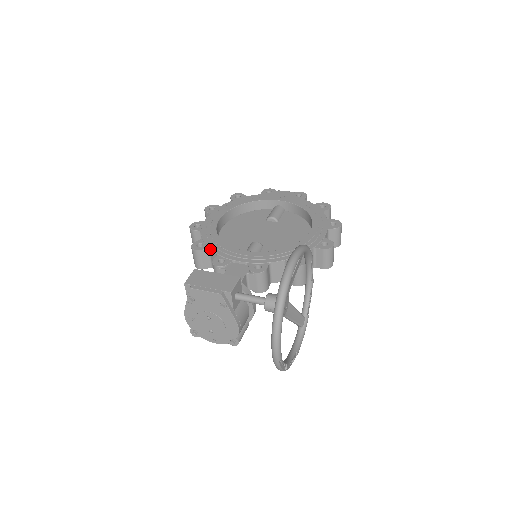
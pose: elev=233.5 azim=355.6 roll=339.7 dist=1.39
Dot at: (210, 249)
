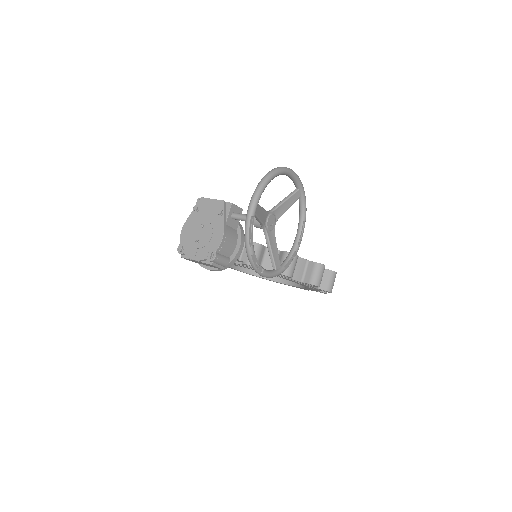
Dot at: occluded
